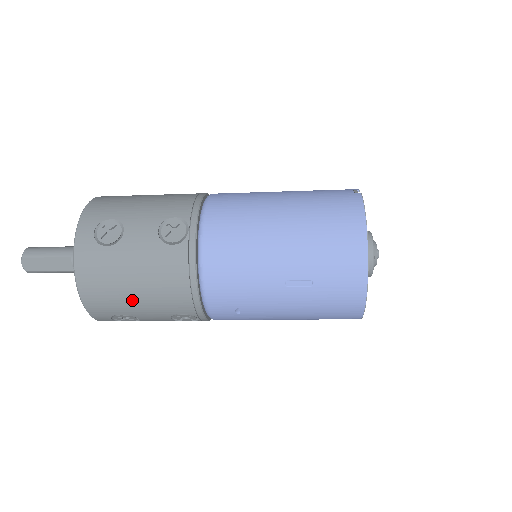
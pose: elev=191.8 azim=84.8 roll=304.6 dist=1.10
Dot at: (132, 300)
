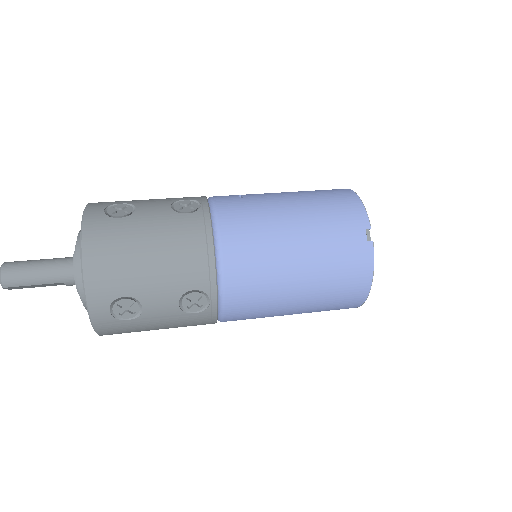
Dot at: occluded
